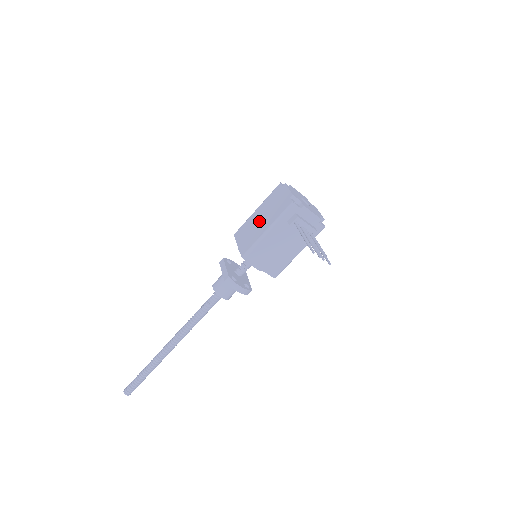
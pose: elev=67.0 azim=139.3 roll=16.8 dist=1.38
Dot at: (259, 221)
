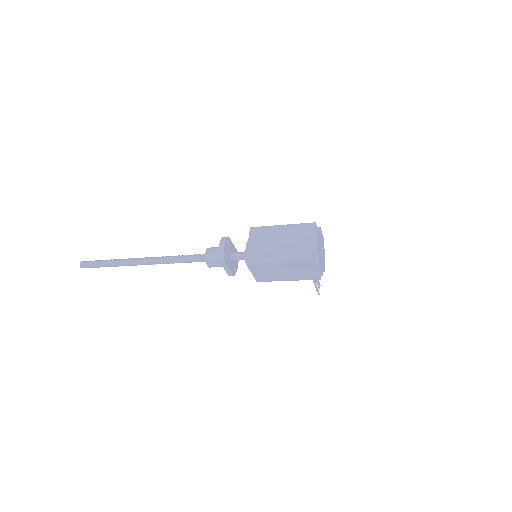
Dot at: (281, 272)
